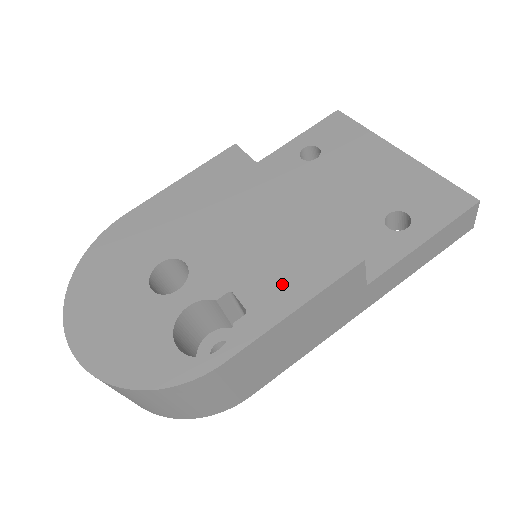
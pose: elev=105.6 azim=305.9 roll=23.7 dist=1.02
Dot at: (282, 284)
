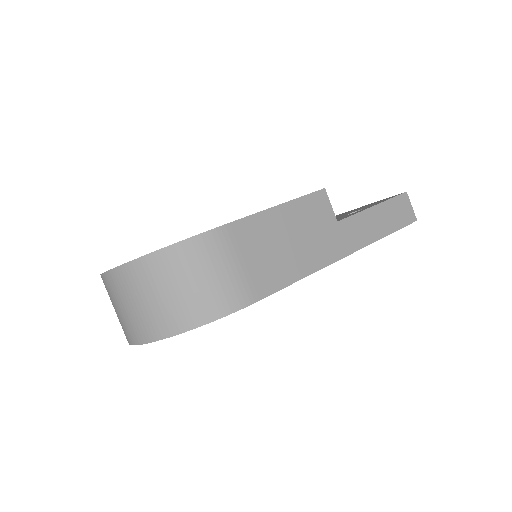
Dot at: occluded
